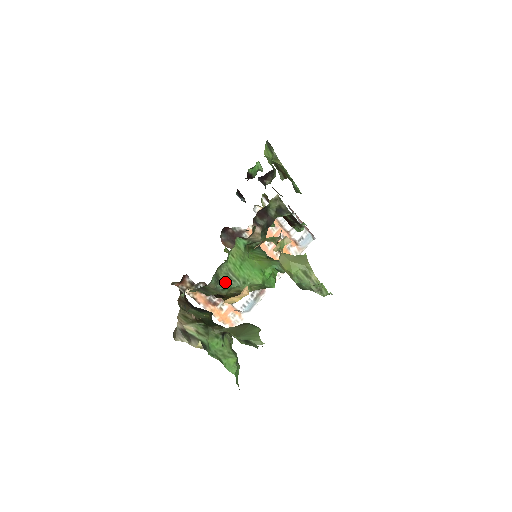
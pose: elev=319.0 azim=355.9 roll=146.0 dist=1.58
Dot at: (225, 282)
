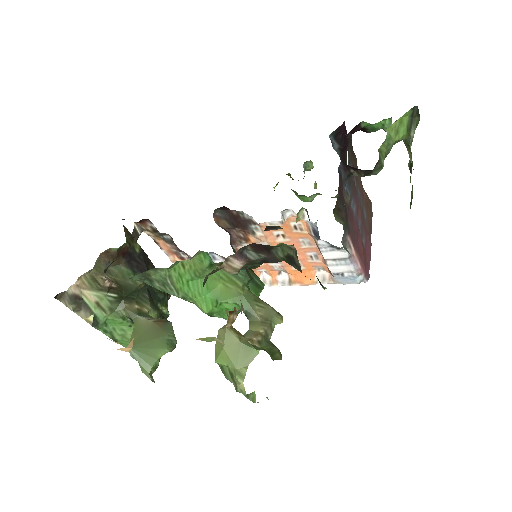
Dot at: (158, 283)
